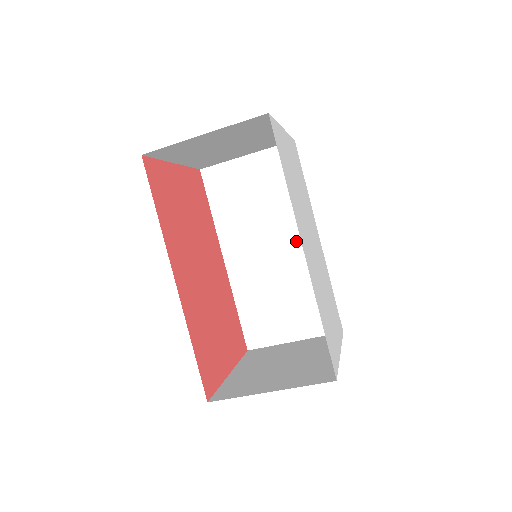
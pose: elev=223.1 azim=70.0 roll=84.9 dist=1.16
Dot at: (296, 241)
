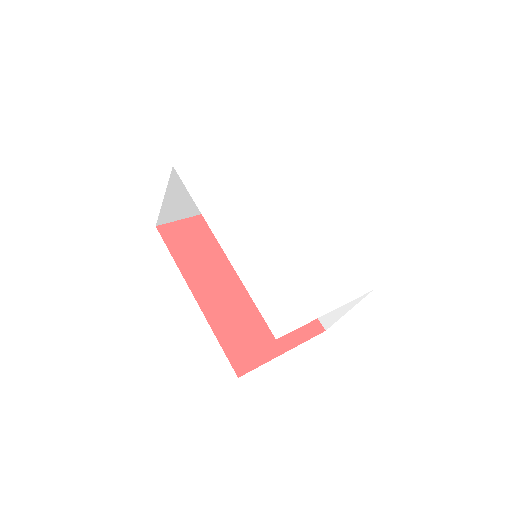
Dot at: occluded
